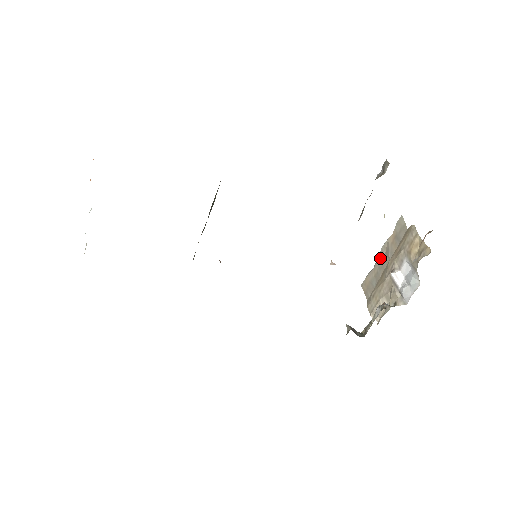
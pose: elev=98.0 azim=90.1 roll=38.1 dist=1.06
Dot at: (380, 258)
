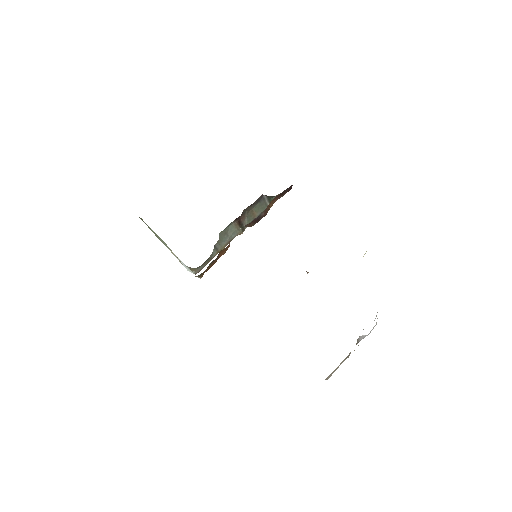
Dot at: occluded
